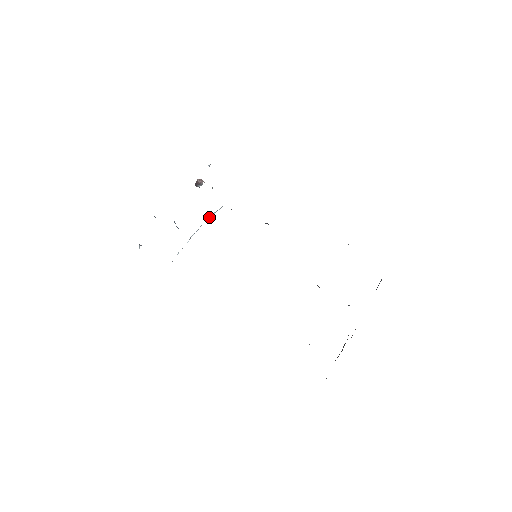
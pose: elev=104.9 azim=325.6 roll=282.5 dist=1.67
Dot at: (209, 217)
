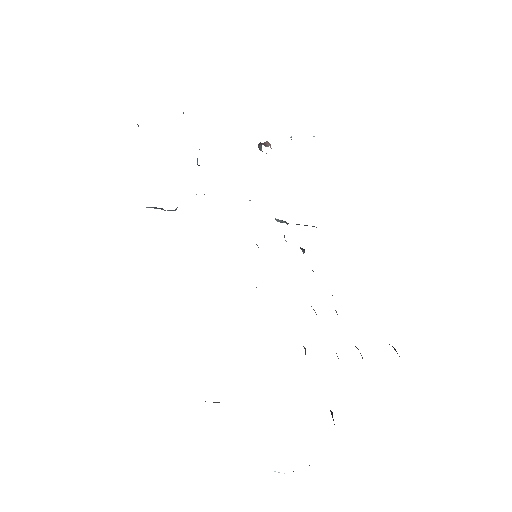
Dot at: occluded
